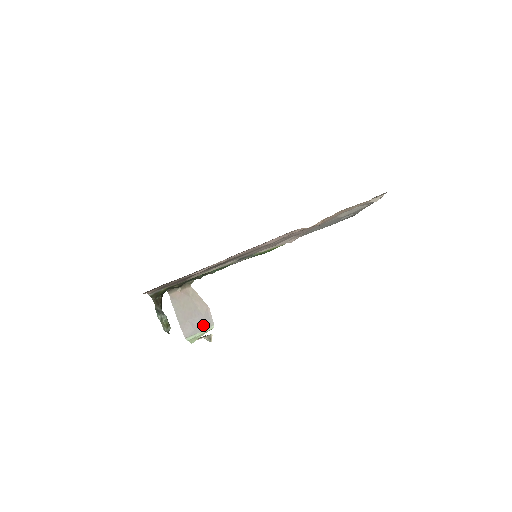
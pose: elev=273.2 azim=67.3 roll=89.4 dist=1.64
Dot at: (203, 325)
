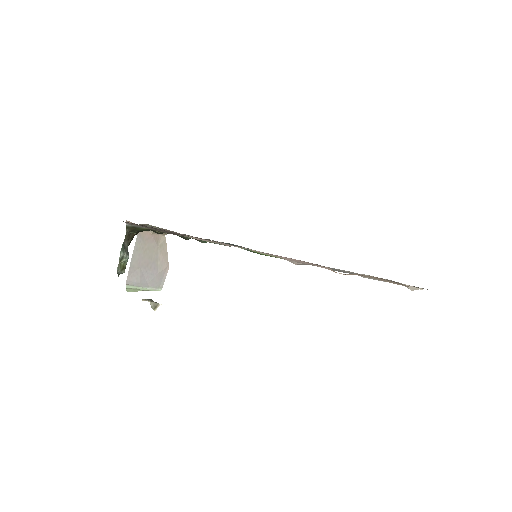
Dot at: (152, 282)
